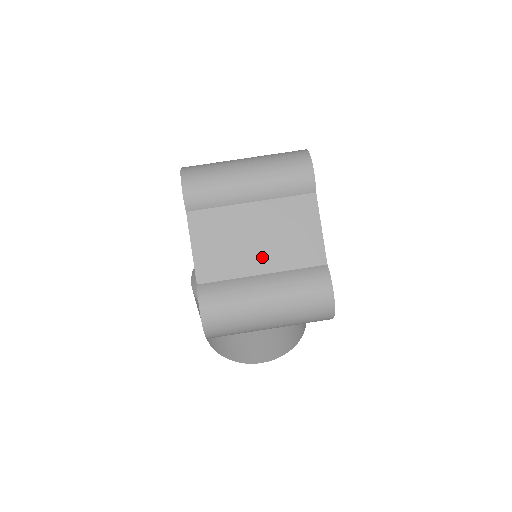
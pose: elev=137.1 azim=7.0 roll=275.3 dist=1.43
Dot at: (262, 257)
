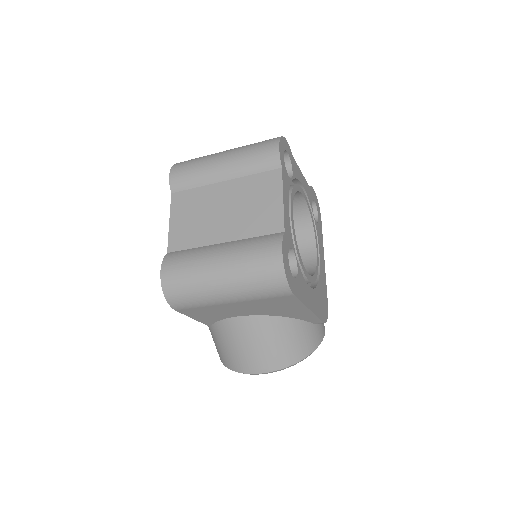
Dot at: (225, 227)
